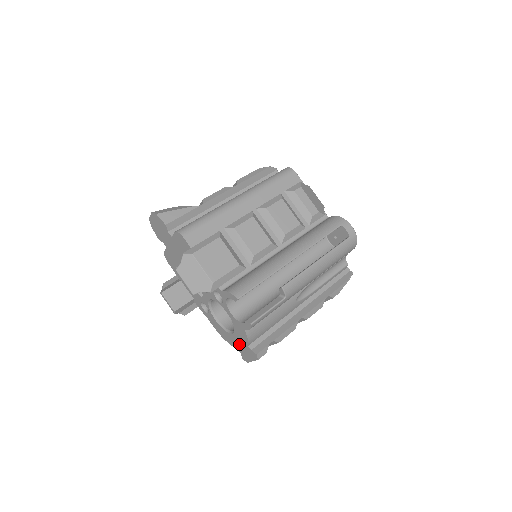
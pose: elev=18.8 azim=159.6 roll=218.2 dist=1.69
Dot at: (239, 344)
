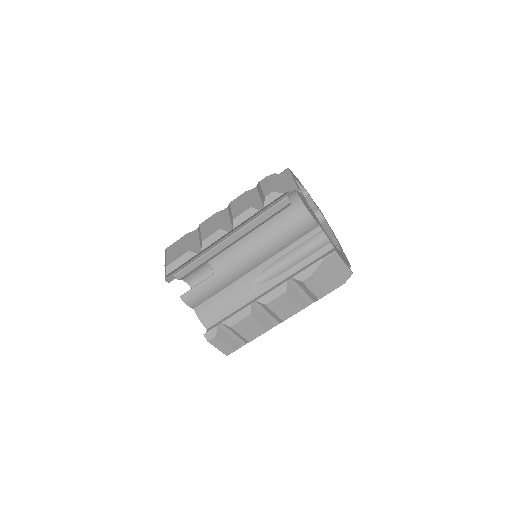
Dot at: occluded
